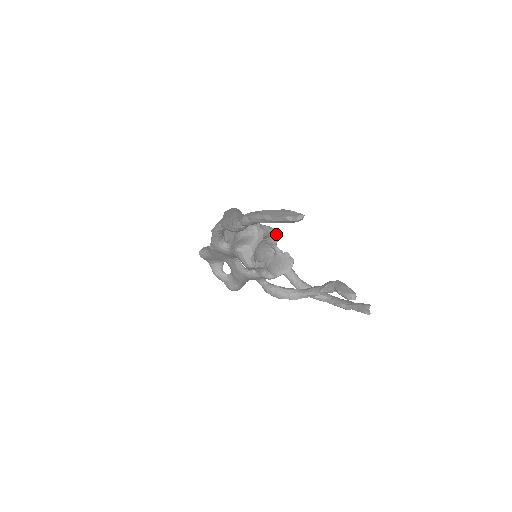
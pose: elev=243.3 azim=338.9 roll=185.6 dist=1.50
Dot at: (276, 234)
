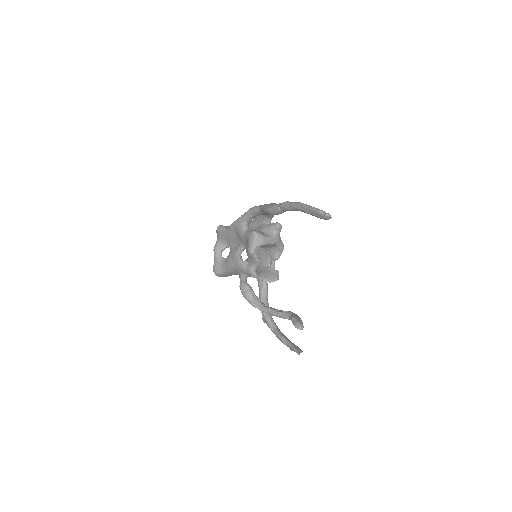
Dot at: occluded
